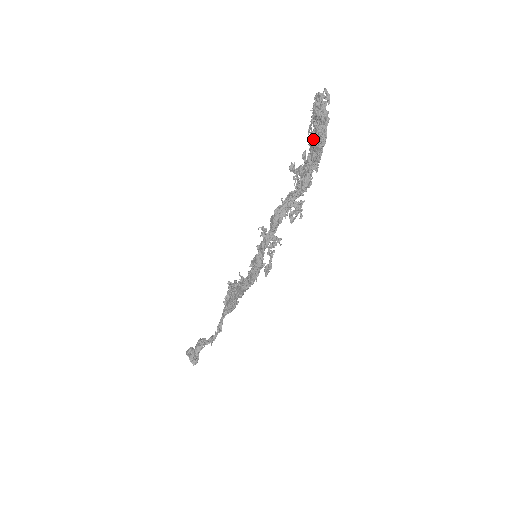
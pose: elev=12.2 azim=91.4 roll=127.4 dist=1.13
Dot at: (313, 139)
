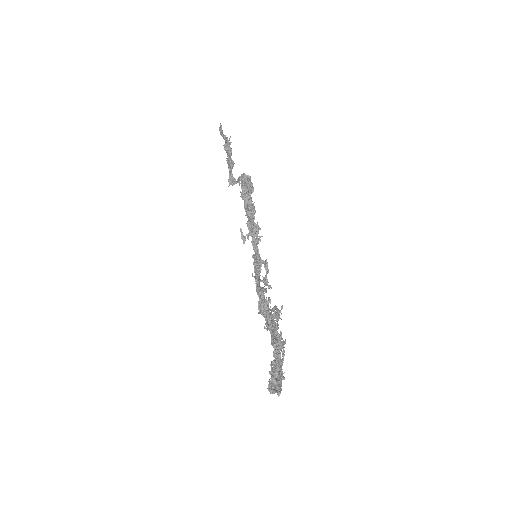
Dot at: occluded
